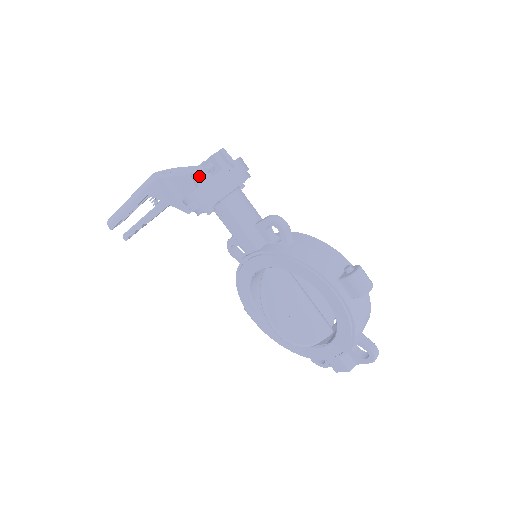
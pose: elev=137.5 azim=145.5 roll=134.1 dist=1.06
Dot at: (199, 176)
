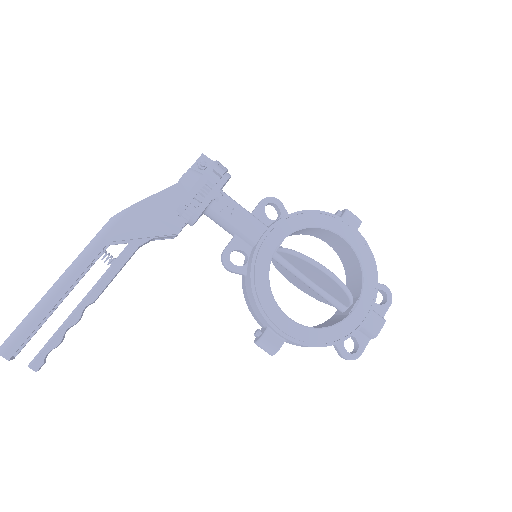
Dot at: (193, 175)
